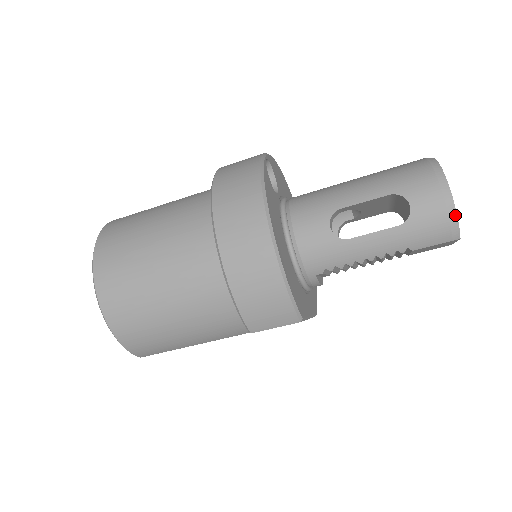
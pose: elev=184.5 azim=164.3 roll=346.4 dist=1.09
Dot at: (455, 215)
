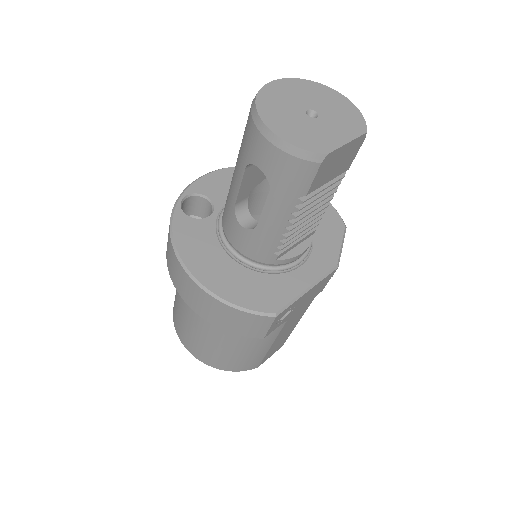
Dot at: (292, 147)
